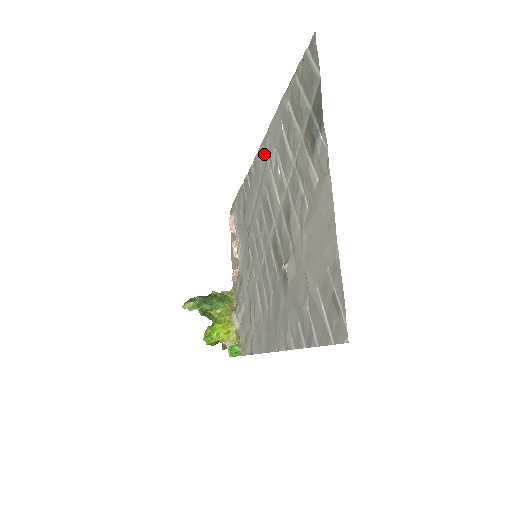
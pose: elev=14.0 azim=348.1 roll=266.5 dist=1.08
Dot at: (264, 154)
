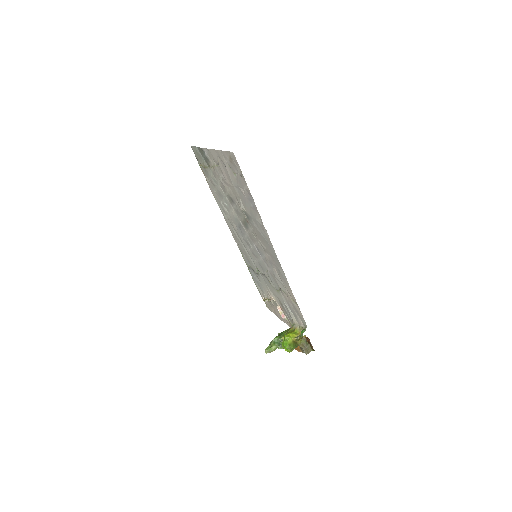
Dot at: (228, 221)
